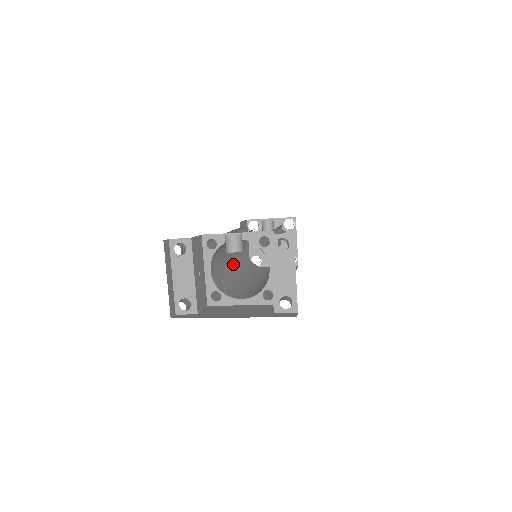
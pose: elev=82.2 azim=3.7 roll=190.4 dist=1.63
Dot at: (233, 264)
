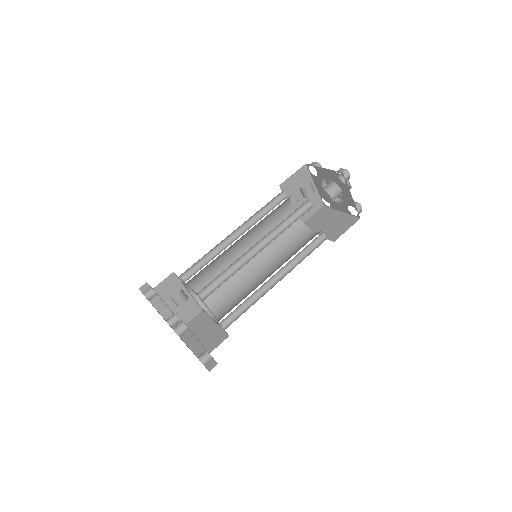
Dot at: occluded
